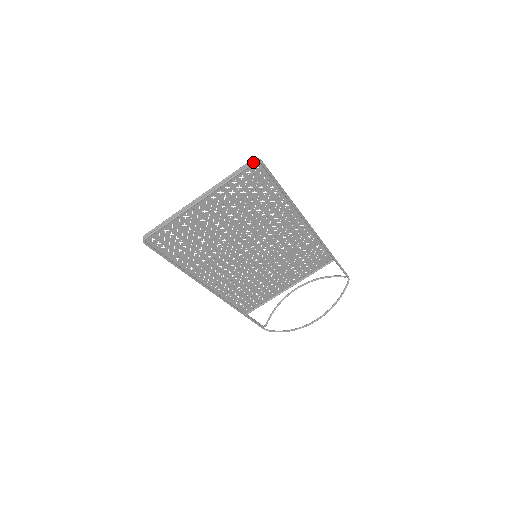
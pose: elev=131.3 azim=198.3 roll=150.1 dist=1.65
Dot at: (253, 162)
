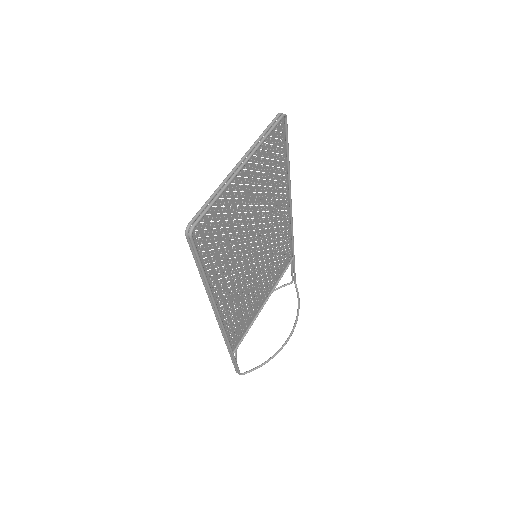
Dot at: (282, 115)
